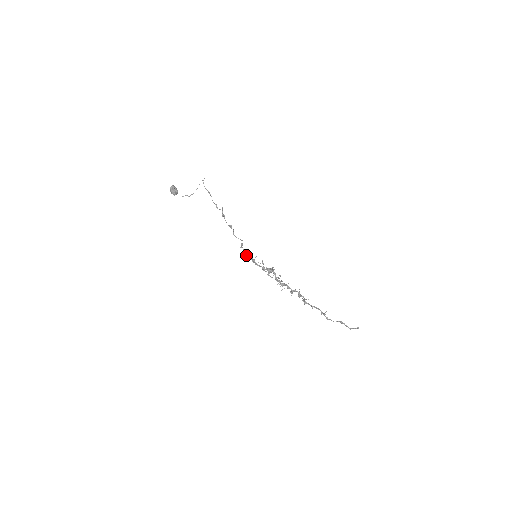
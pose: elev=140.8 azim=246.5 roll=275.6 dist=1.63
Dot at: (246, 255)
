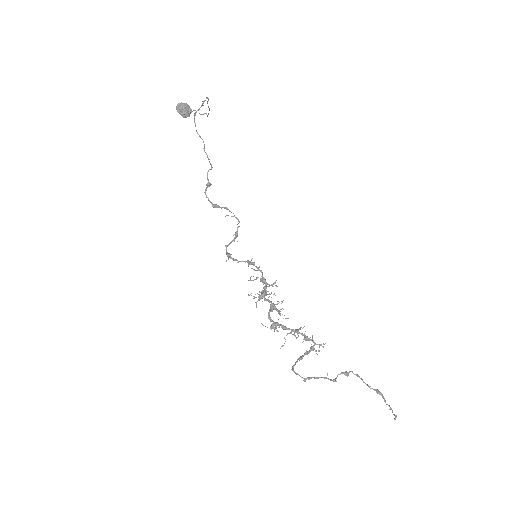
Dot at: (234, 260)
